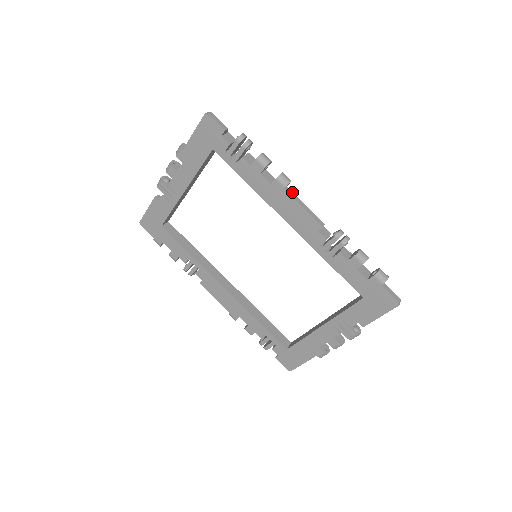
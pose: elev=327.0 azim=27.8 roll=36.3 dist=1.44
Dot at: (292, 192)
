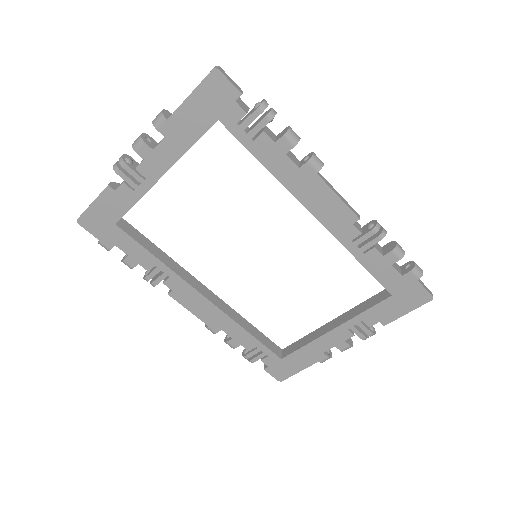
Dot at: (323, 177)
